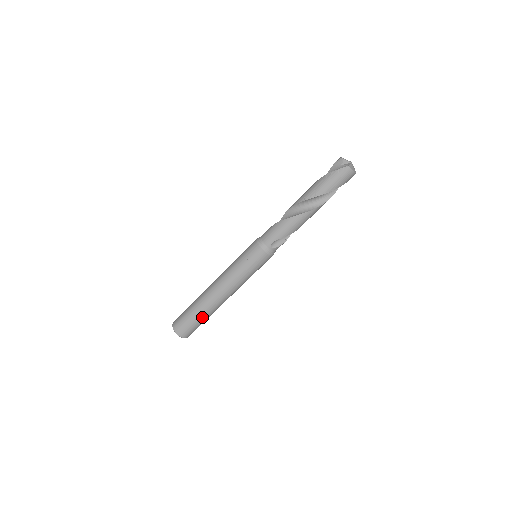
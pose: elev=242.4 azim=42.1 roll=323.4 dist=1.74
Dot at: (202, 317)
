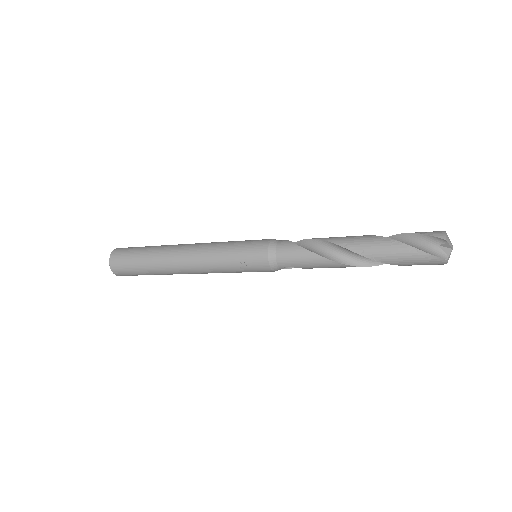
Dot at: (153, 274)
